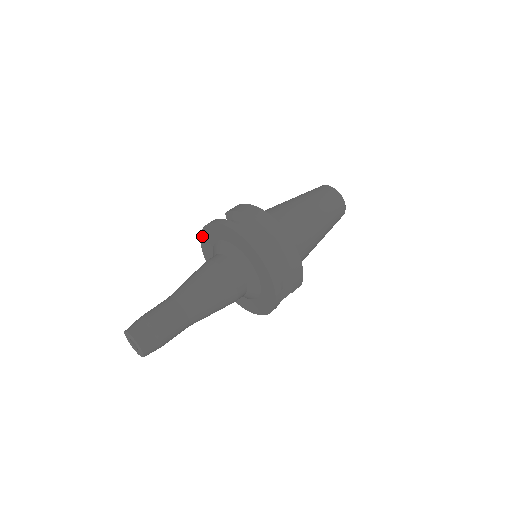
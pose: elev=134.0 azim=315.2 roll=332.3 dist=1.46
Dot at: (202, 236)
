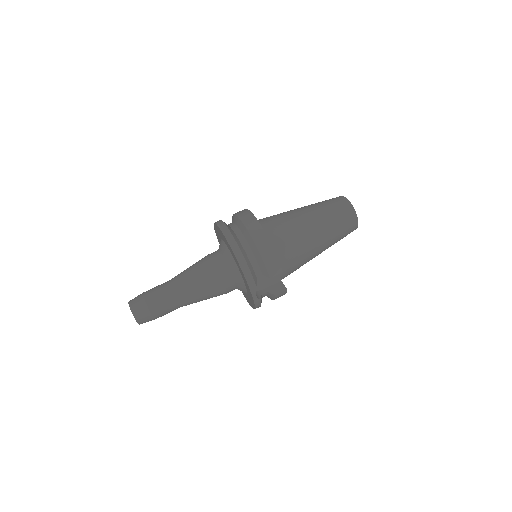
Dot at: occluded
